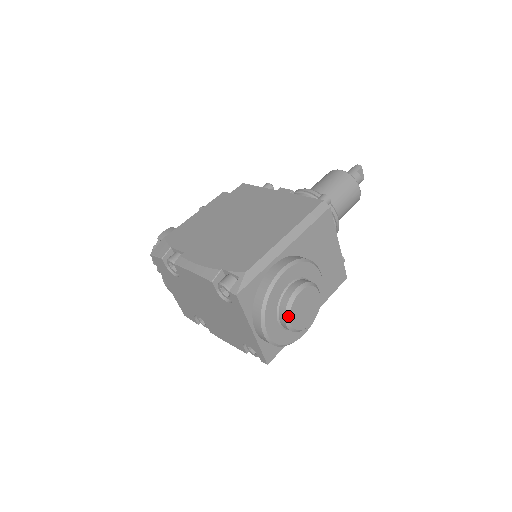
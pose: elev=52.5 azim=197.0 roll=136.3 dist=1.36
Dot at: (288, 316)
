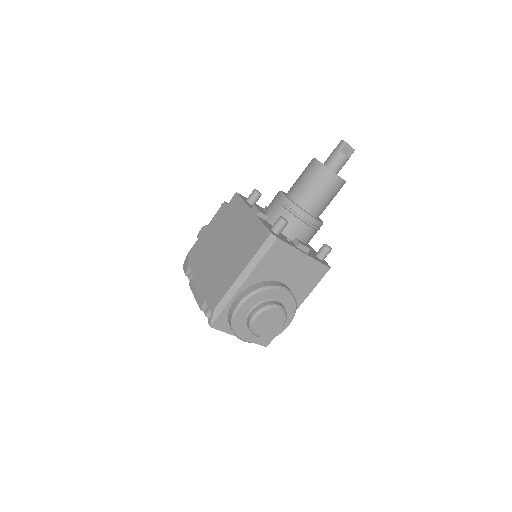
Dot at: (253, 333)
